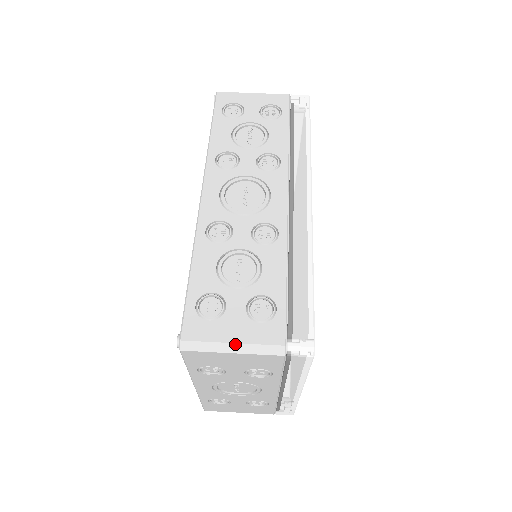
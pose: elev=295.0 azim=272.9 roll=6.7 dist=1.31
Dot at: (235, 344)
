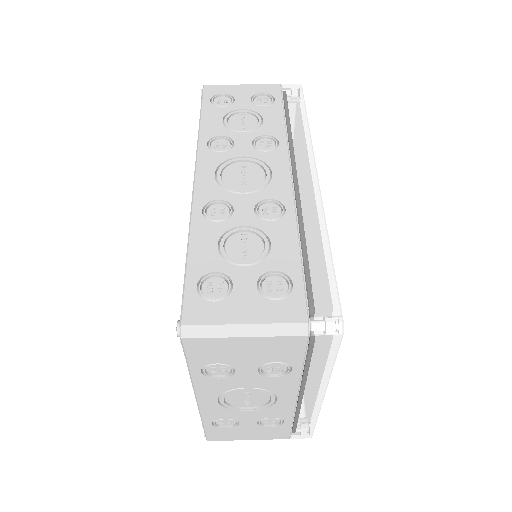
Dot at: (248, 325)
